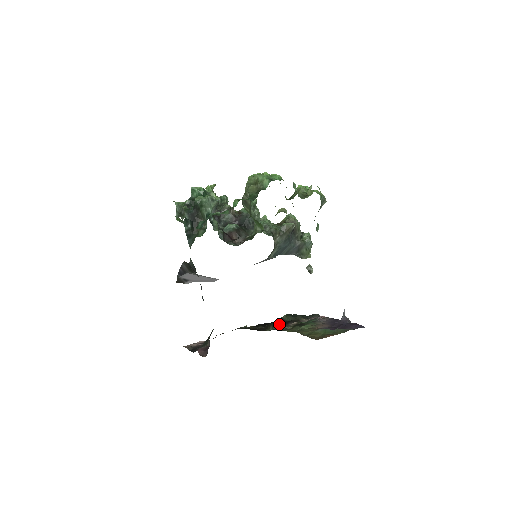
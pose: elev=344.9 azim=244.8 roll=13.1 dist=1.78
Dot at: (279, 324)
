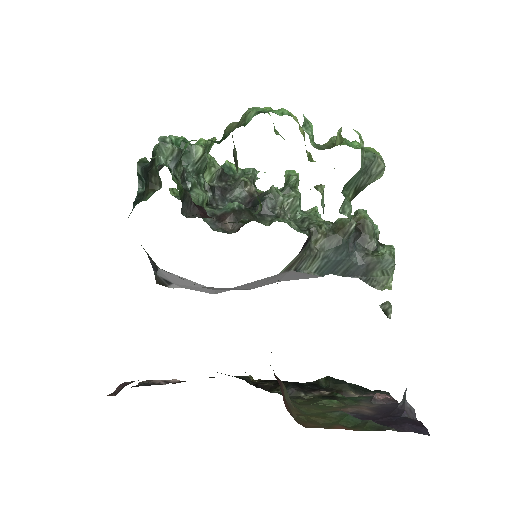
Dot at: (294, 386)
